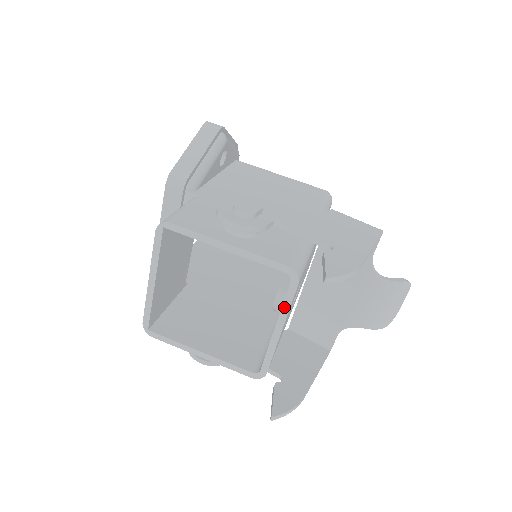
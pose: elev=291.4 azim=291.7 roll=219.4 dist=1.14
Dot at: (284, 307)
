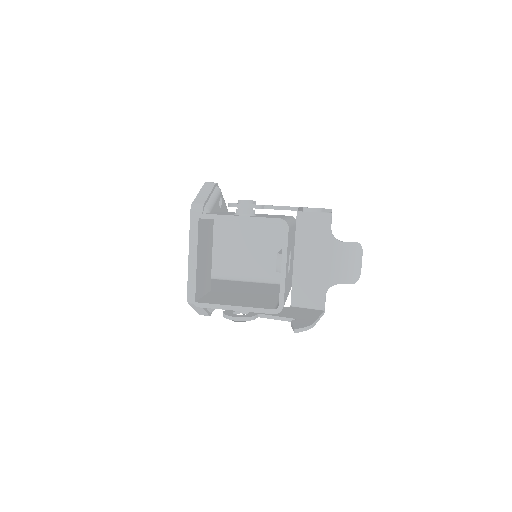
Dot at: (284, 248)
